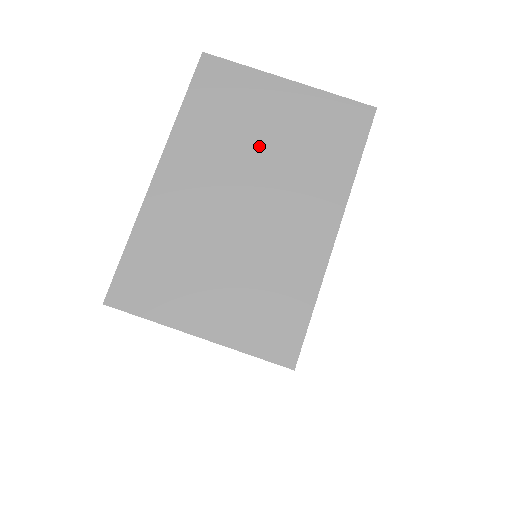
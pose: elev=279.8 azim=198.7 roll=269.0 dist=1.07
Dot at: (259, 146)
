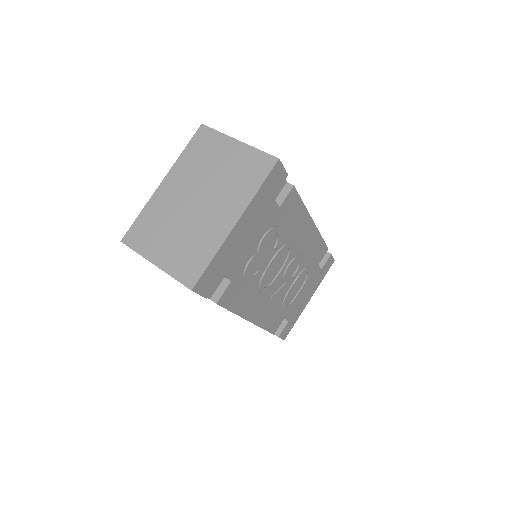
Dot at: (212, 174)
